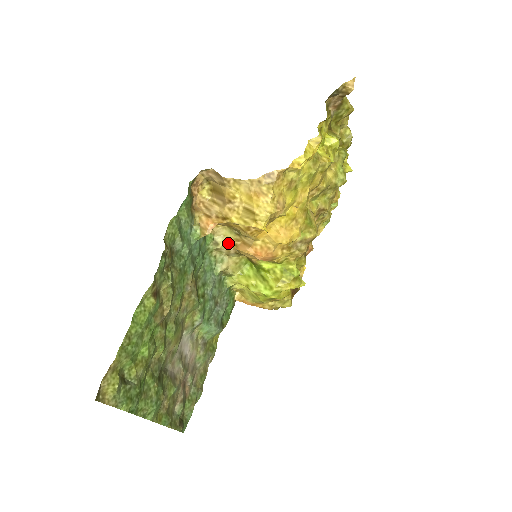
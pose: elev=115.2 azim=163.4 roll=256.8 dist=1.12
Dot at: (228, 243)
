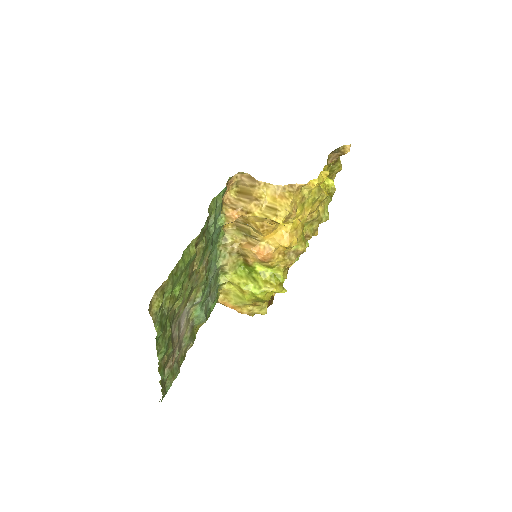
Dot at: (235, 242)
